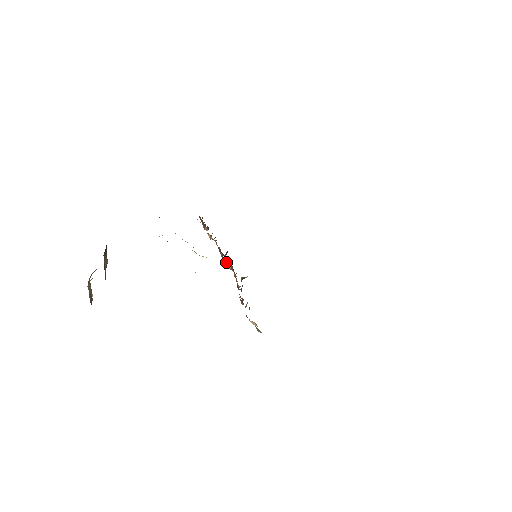
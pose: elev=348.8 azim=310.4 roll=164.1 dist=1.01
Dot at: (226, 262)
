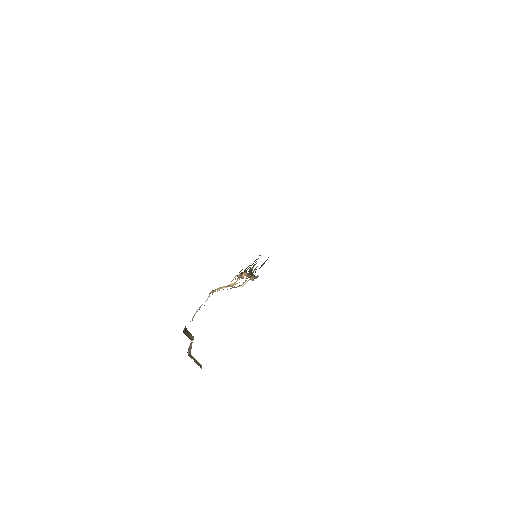
Dot at: (244, 274)
